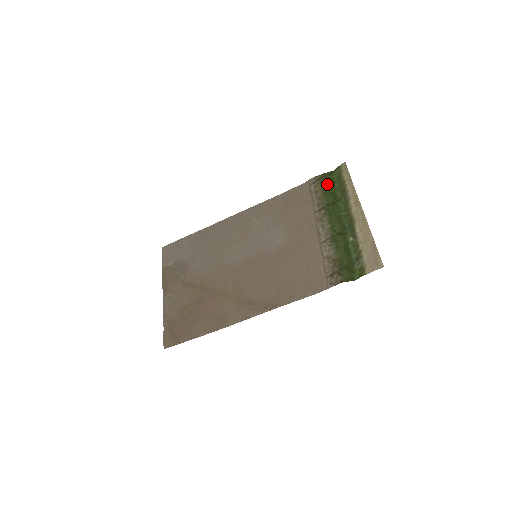
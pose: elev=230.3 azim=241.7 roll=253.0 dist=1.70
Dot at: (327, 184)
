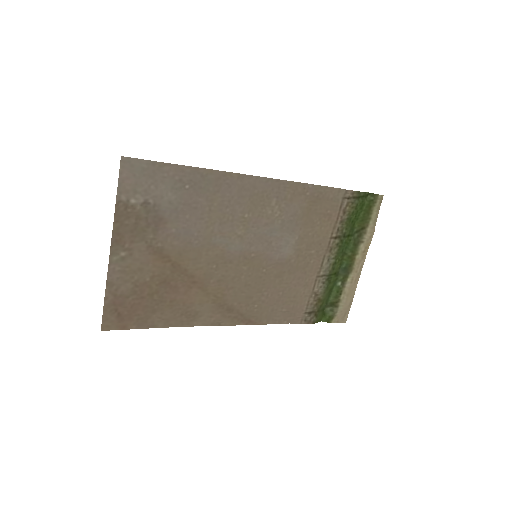
Dot at: (357, 209)
